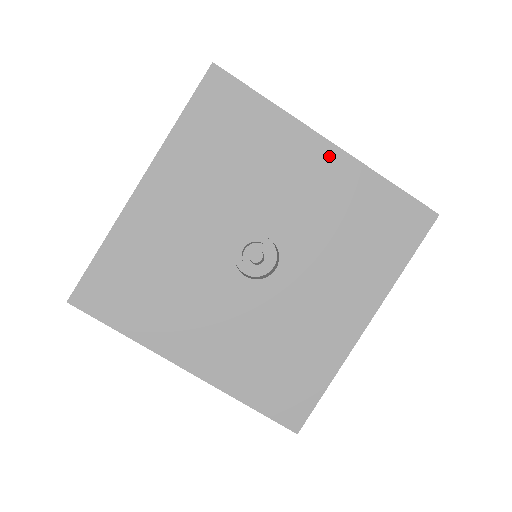
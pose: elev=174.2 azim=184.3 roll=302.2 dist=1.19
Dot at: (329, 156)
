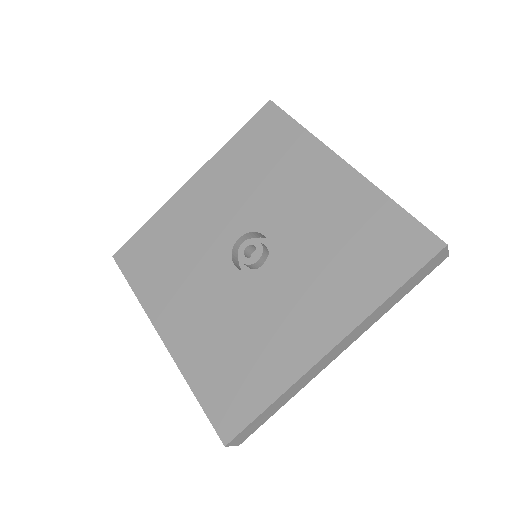
Dot at: (340, 173)
